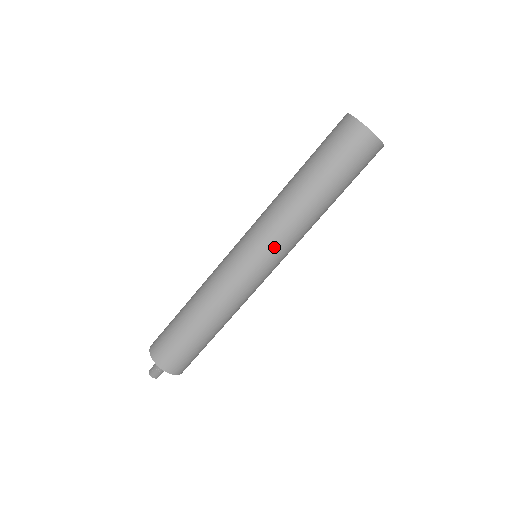
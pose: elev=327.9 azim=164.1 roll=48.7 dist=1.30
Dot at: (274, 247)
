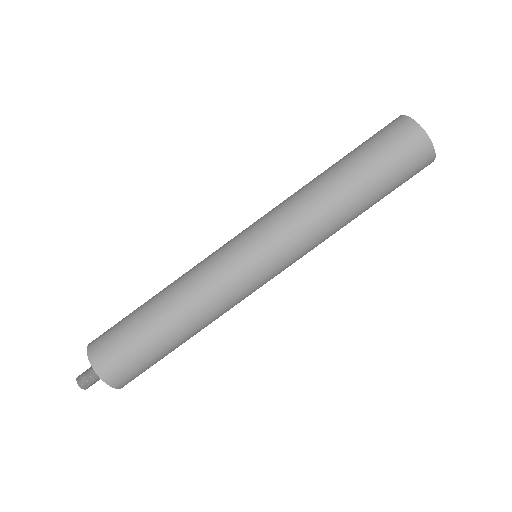
Dot at: occluded
